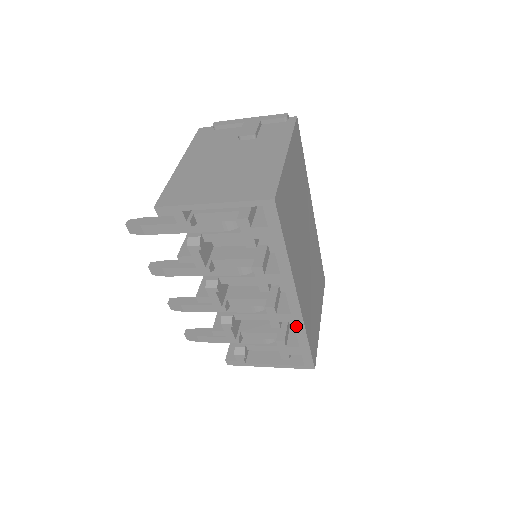
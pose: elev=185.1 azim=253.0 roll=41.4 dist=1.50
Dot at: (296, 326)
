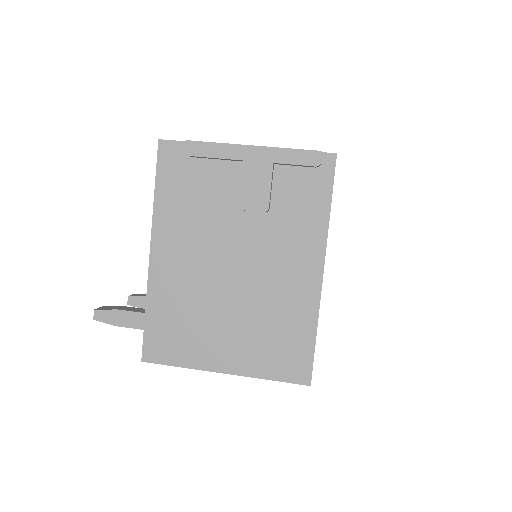
Dot at: occluded
